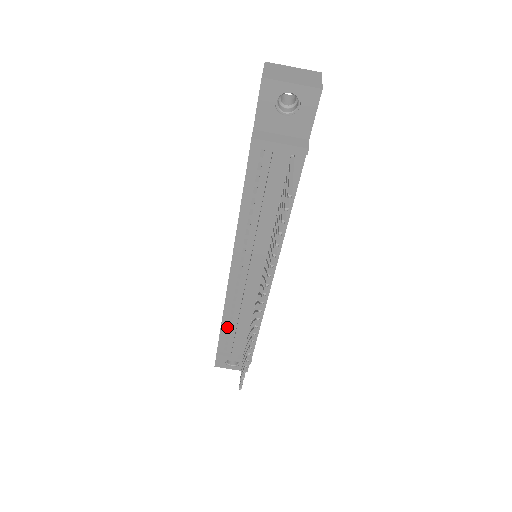
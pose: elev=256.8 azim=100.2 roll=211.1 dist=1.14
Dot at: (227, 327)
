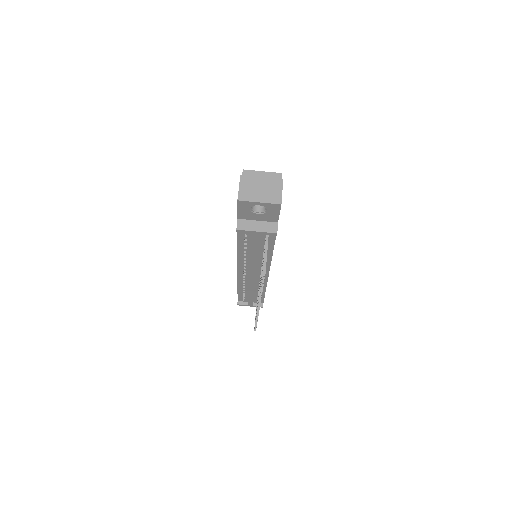
Dot at: (242, 292)
